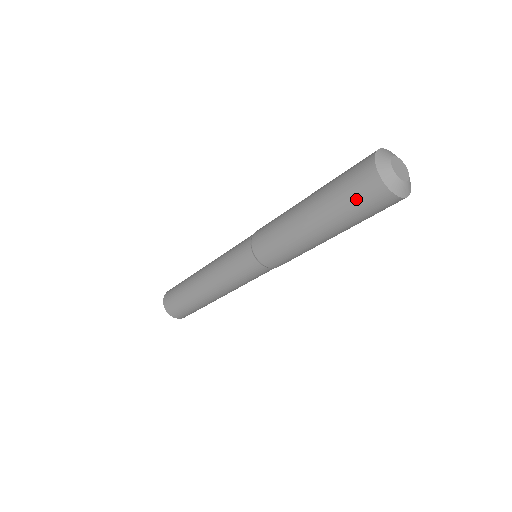
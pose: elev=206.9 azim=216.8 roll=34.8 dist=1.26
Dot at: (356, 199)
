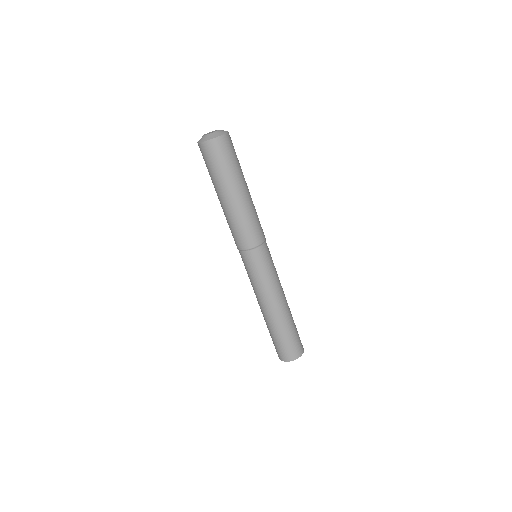
Dot at: (211, 162)
